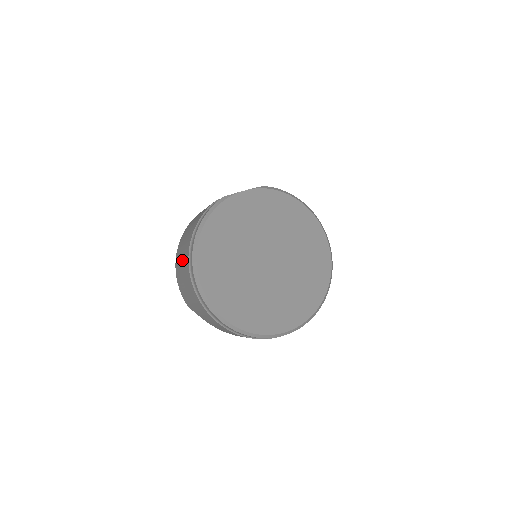
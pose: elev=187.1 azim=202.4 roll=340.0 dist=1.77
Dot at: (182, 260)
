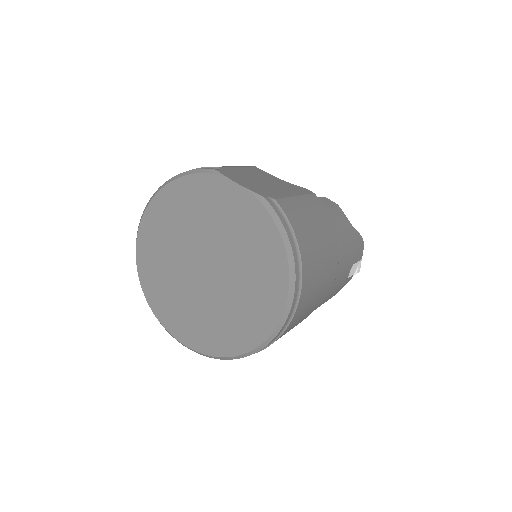
Dot at: occluded
